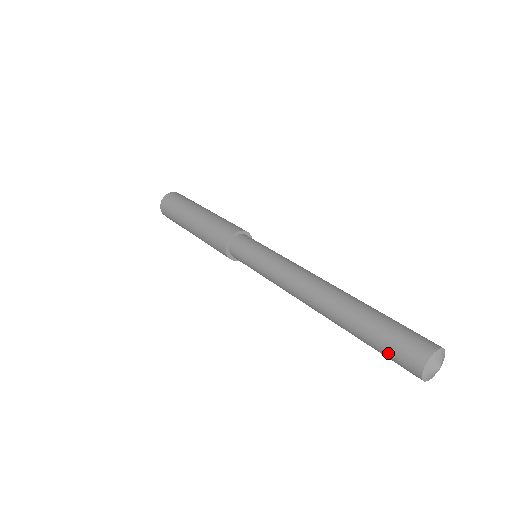
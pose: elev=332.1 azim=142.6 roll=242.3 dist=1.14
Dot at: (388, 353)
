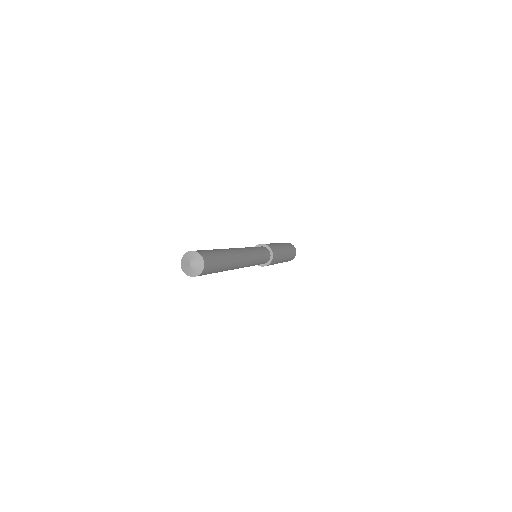
Dot at: occluded
